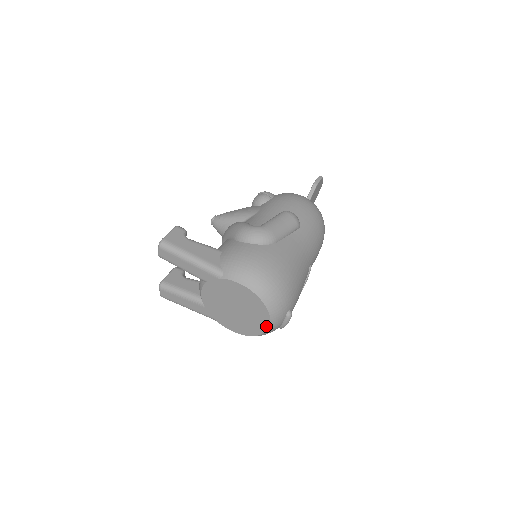
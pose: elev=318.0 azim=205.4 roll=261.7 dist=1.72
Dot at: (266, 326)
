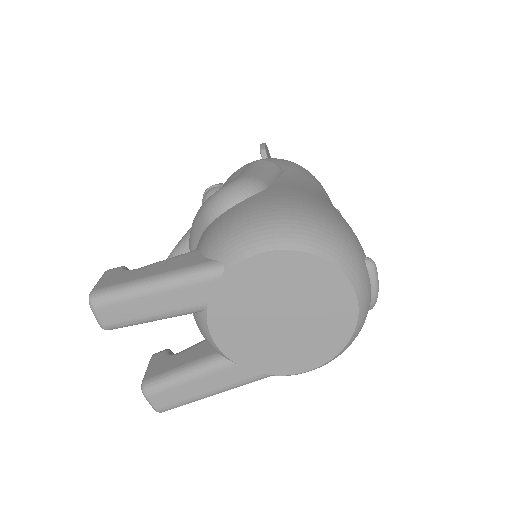
Dot at: (352, 305)
